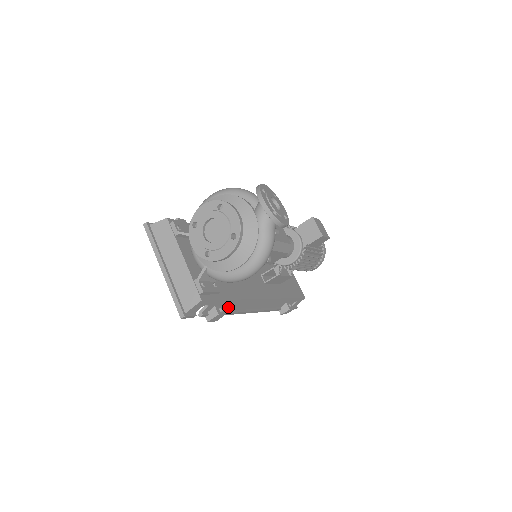
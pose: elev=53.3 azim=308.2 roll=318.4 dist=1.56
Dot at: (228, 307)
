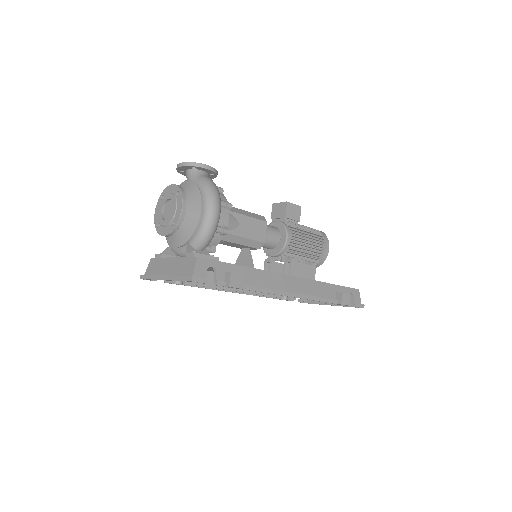
Dot at: (248, 280)
